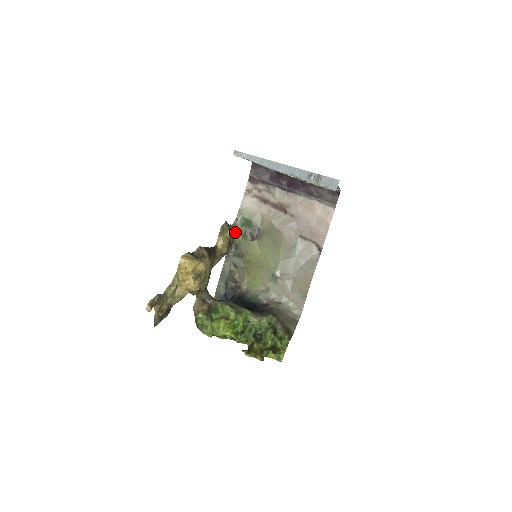
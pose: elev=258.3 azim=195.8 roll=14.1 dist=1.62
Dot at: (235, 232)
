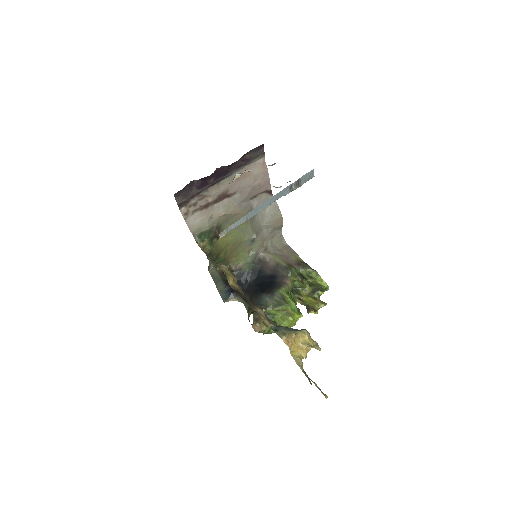
Dot at: occluded
